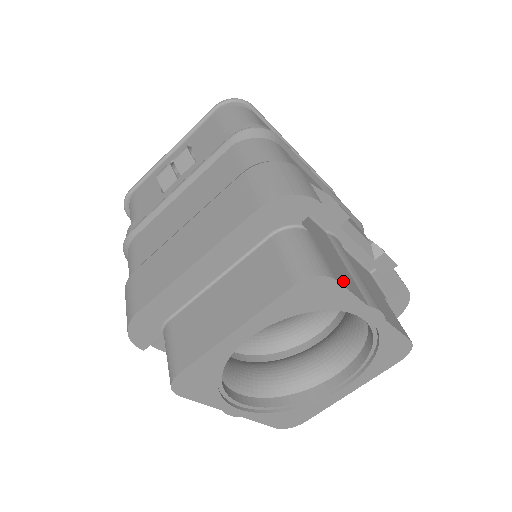
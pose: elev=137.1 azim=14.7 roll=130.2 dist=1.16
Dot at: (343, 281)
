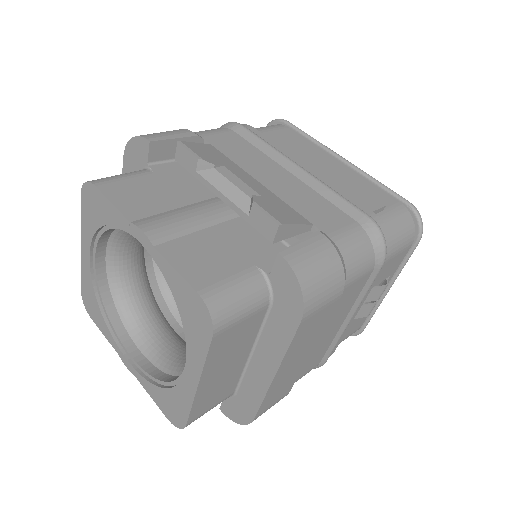
Dot at: (116, 195)
